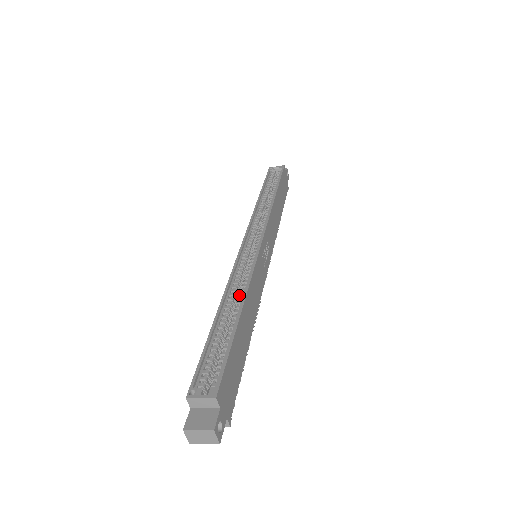
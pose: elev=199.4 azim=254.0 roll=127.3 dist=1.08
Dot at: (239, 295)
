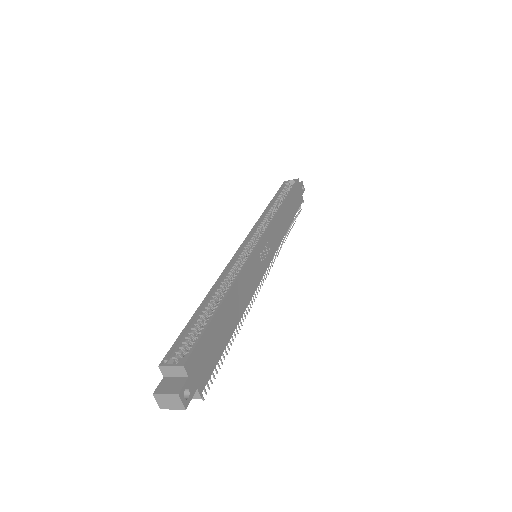
Dot at: (228, 285)
